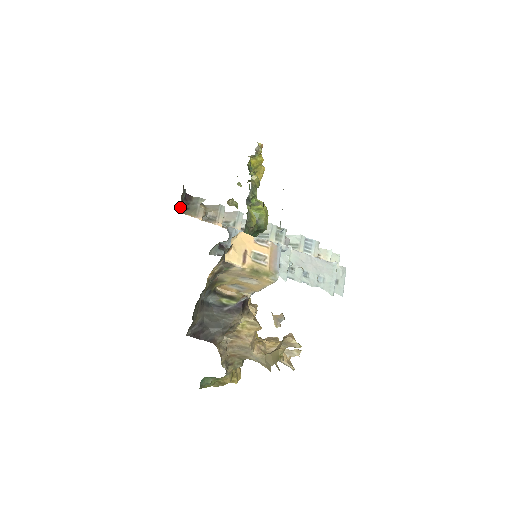
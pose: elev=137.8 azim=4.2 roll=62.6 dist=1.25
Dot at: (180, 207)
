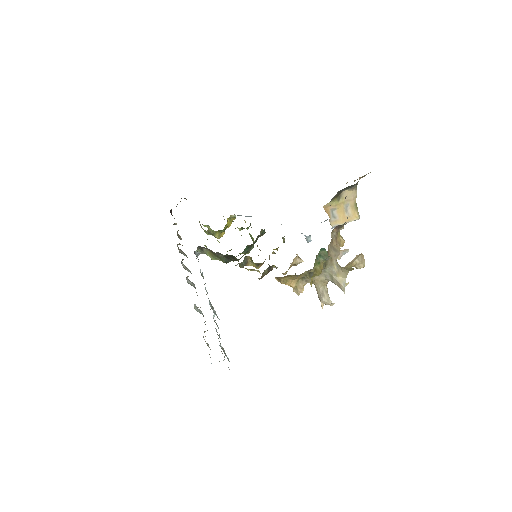
Dot at: occluded
